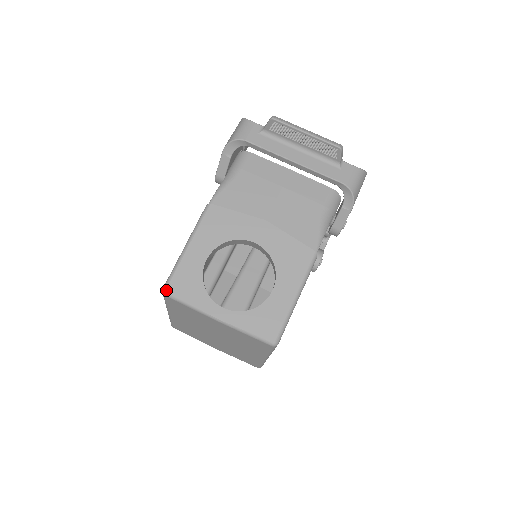
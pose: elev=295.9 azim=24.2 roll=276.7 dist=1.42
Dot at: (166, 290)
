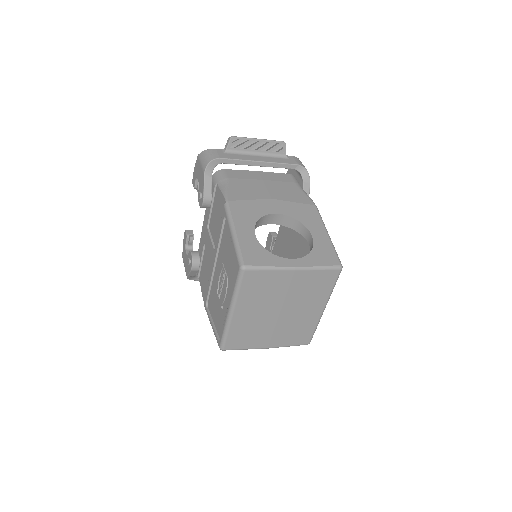
Dot at: (245, 264)
